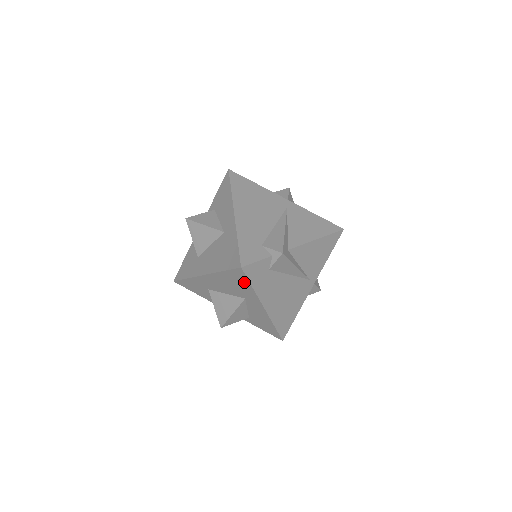
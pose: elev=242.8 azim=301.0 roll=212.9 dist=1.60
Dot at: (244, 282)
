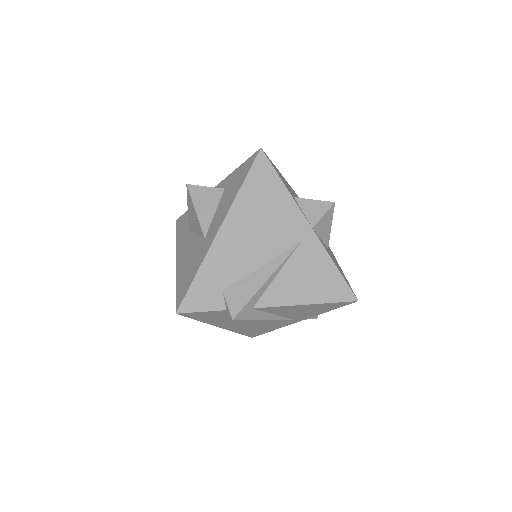
Dot at: occluded
